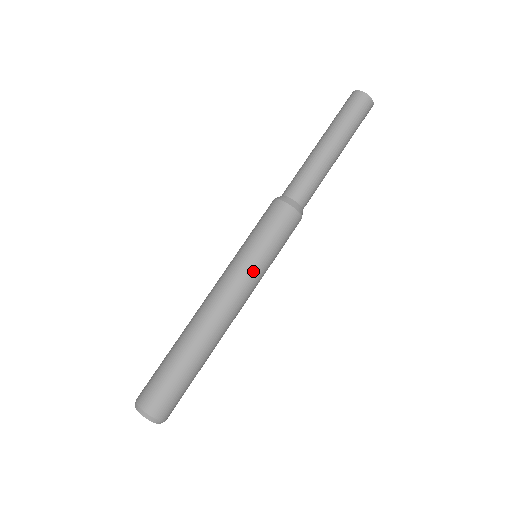
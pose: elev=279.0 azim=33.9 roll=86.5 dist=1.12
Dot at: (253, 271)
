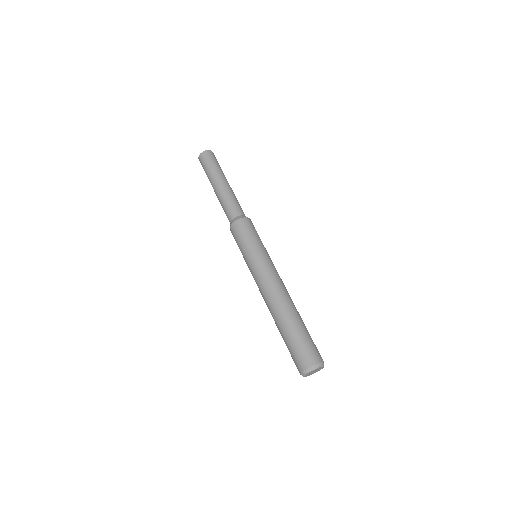
Dot at: (263, 259)
